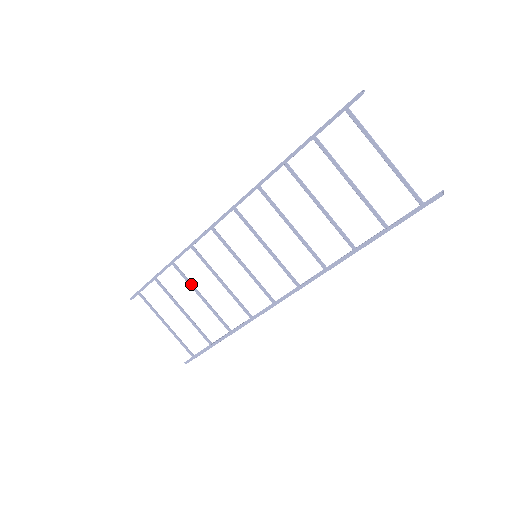
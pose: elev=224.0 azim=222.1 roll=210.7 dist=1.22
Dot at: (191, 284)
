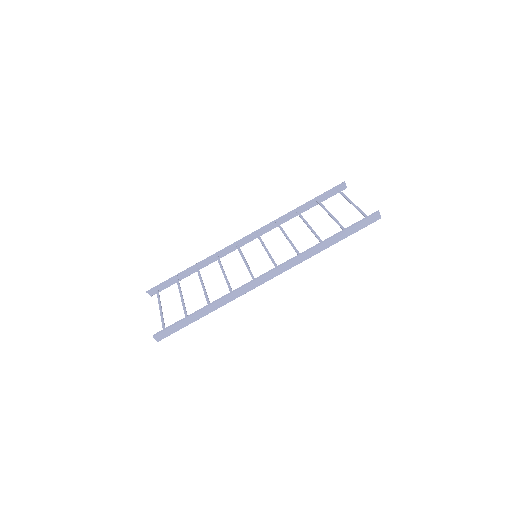
Dot at: occluded
